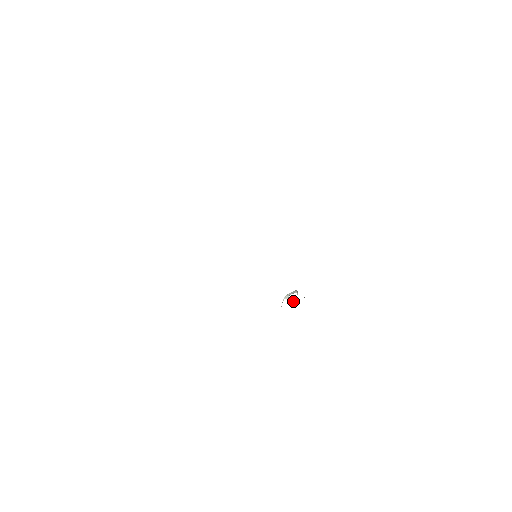
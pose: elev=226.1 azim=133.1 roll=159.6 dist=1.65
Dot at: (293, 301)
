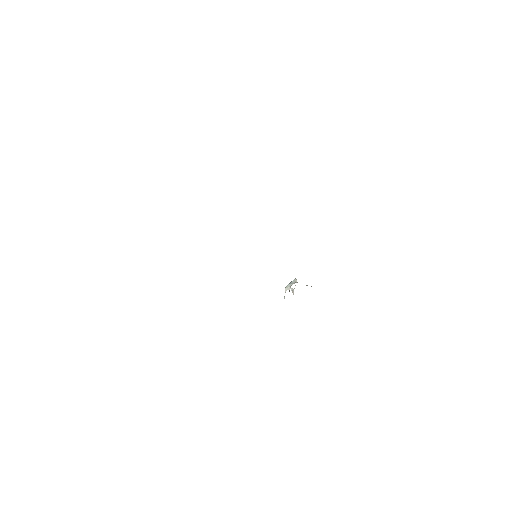
Dot at: (293, 290)
